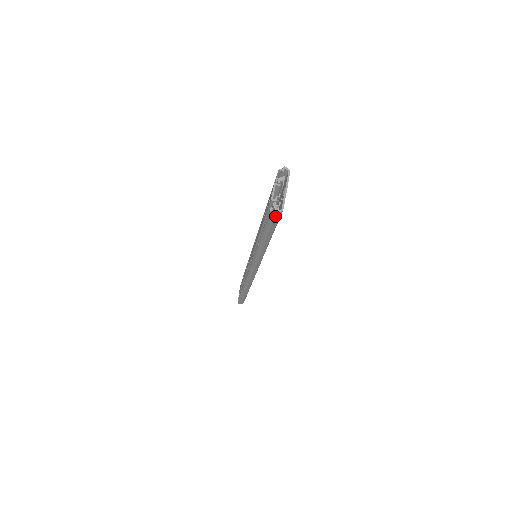
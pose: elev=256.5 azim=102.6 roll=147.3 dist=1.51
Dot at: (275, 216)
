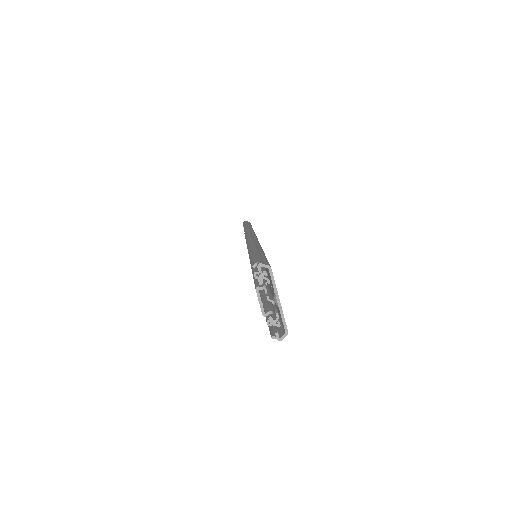
Dot at: (279, 336)
